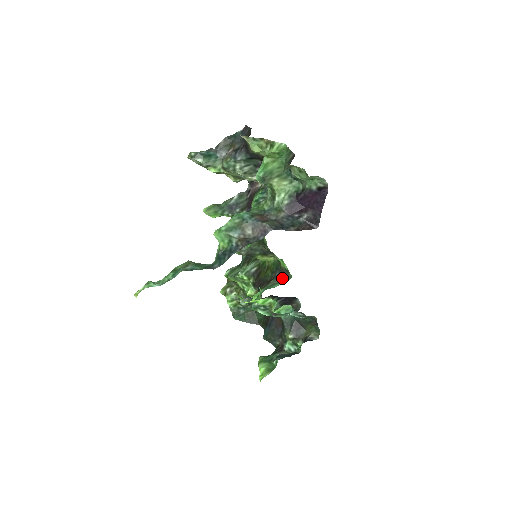
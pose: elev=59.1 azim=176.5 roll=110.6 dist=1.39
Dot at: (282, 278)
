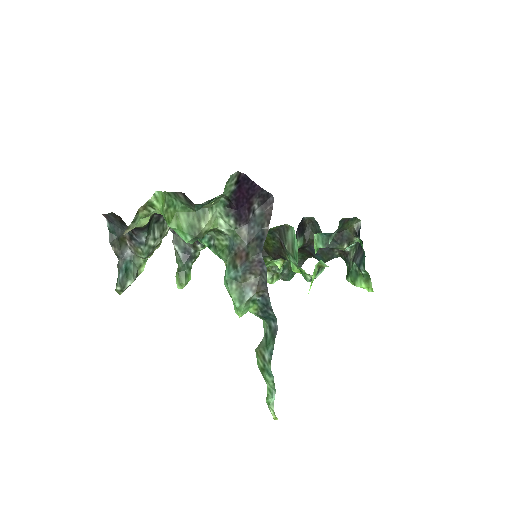
Dot at: (287, 235)
